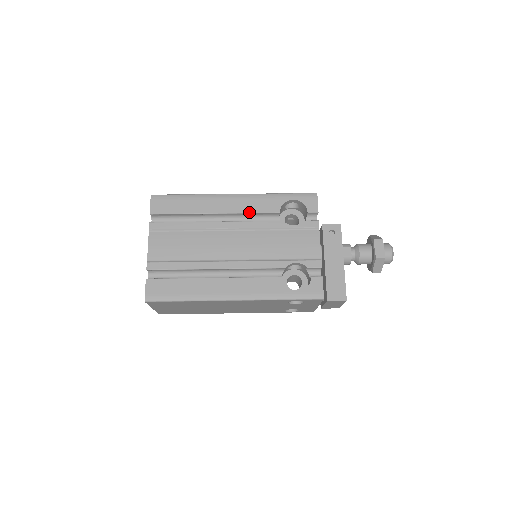
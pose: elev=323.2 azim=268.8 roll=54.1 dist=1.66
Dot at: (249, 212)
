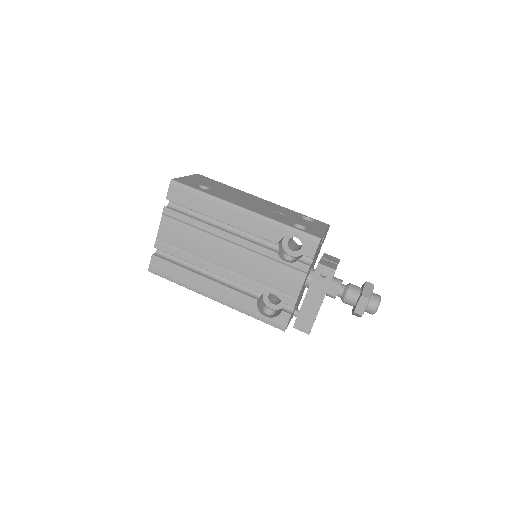
Dot at: (250, 232)
